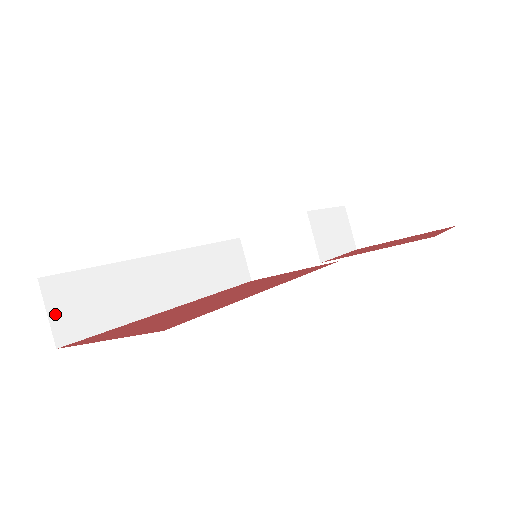
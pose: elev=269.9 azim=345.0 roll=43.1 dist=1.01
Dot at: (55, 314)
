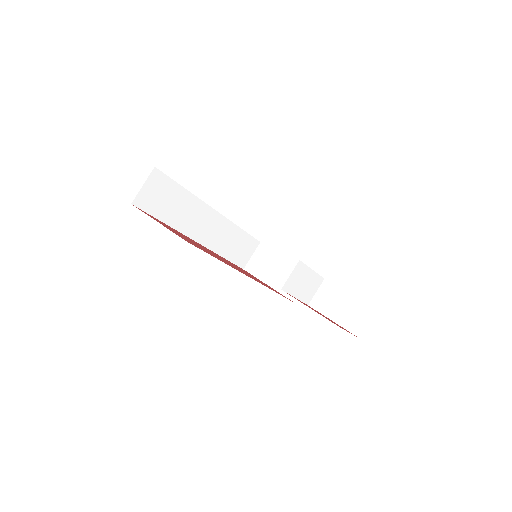
Dot at: (146, 189)
